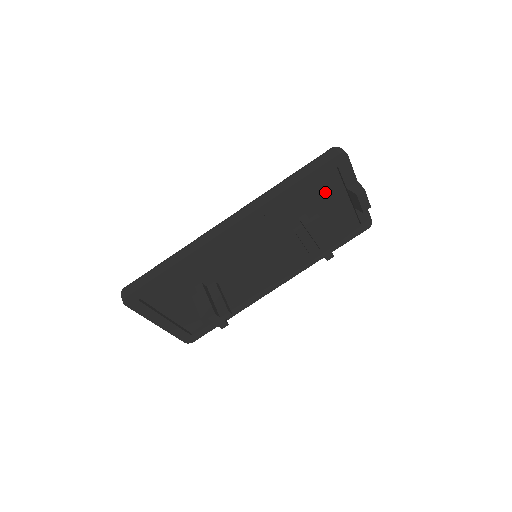
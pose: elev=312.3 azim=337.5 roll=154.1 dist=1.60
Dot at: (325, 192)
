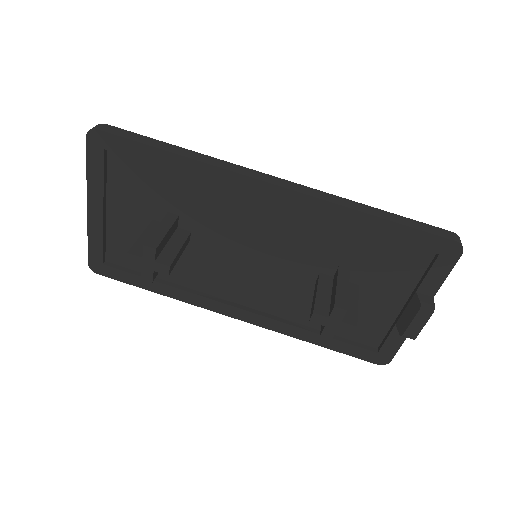
Dot at: (393, 270)
